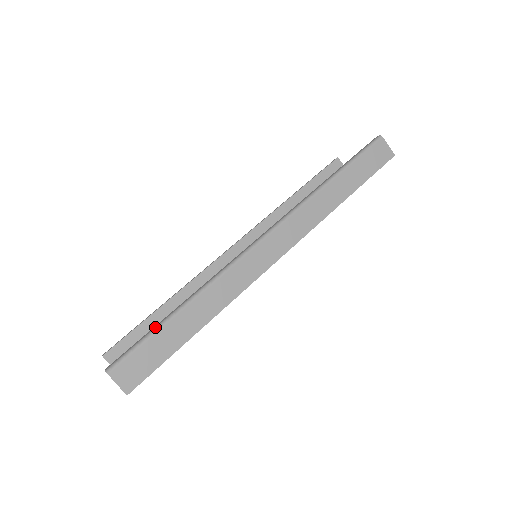
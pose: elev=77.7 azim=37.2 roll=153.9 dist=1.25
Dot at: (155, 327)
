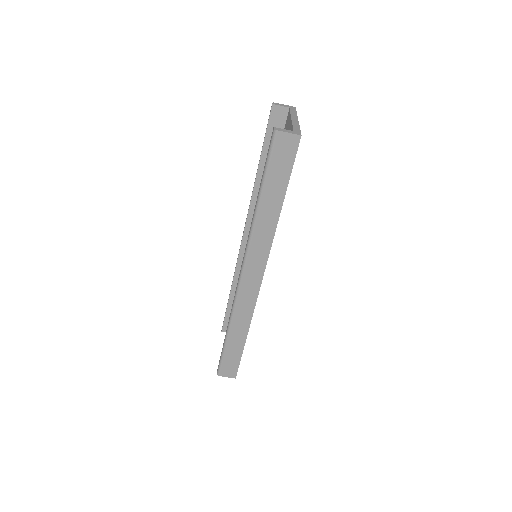
Dot at: (222, 348)
